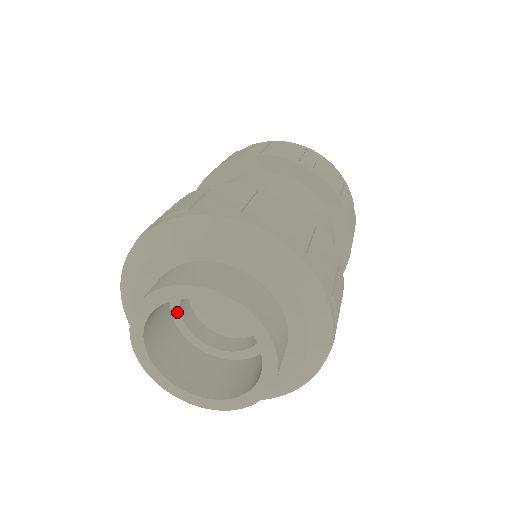
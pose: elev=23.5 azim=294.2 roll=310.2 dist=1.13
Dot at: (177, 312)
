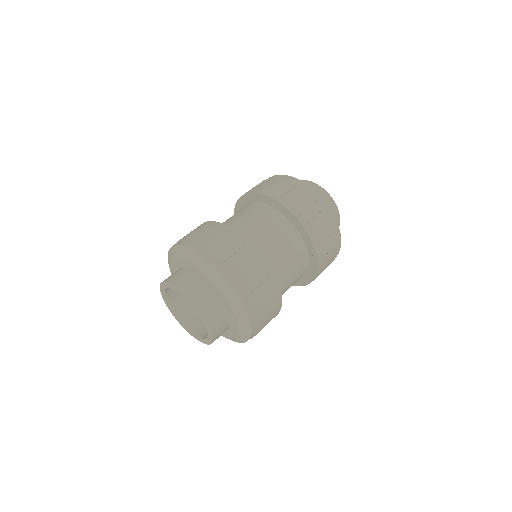
Dot at: occluded
